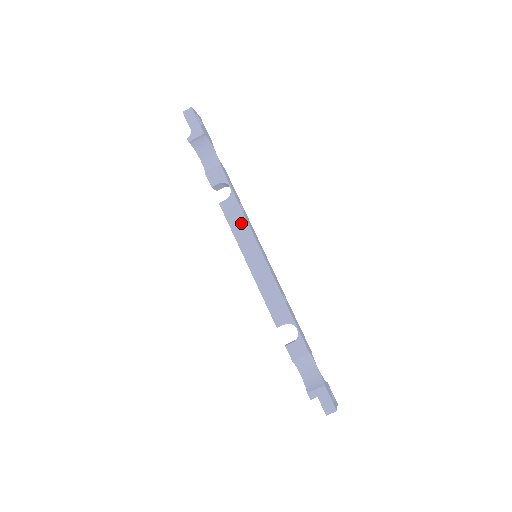
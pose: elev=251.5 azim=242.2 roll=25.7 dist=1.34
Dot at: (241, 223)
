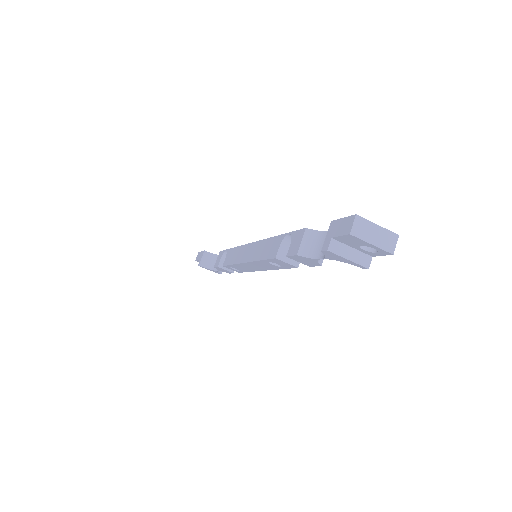
Dot at: (235, 253)
